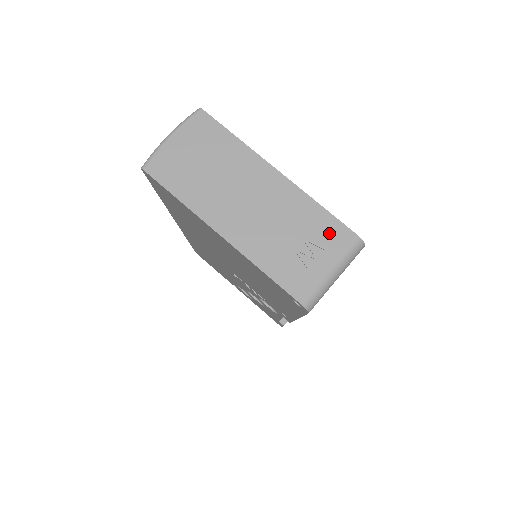
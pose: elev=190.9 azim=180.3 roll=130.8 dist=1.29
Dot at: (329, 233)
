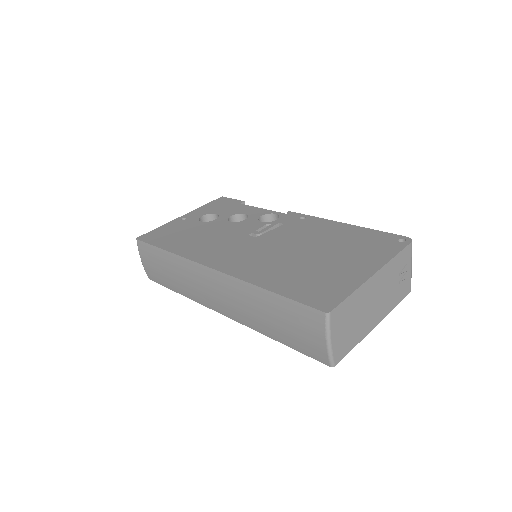
Dot at: (404, 259)
